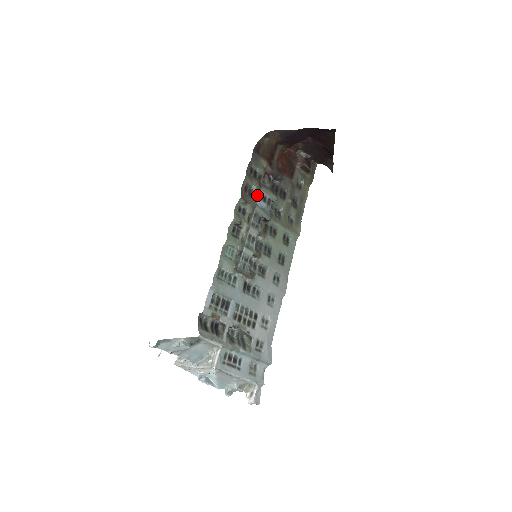
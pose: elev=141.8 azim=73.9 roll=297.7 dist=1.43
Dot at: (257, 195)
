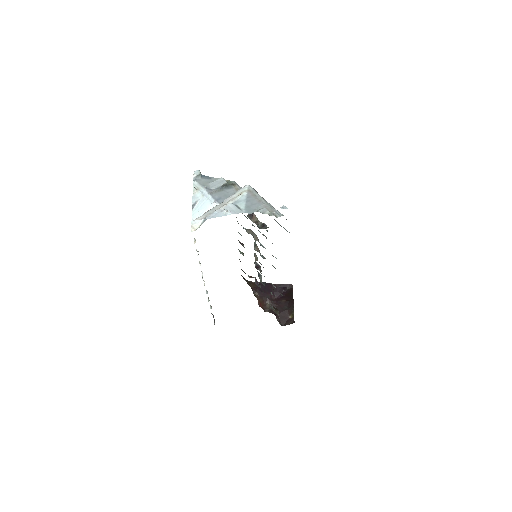
Dot at: occluded
